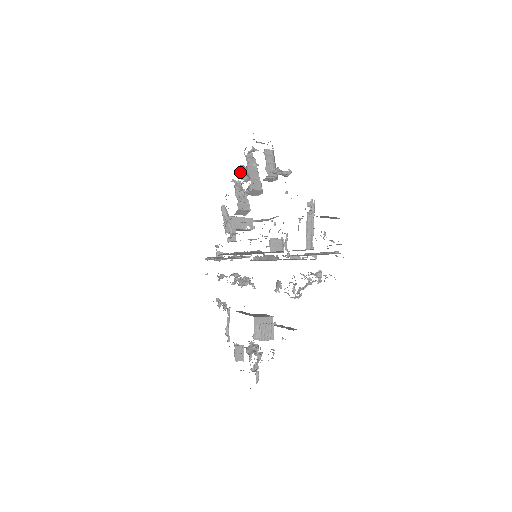
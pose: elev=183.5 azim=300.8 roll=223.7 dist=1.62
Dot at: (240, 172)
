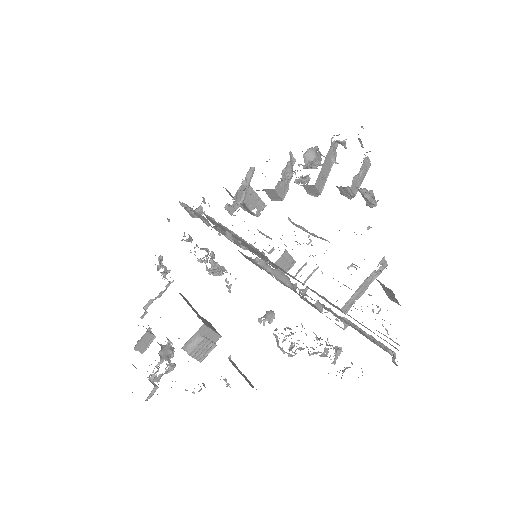
Dot at: (308, 152)
